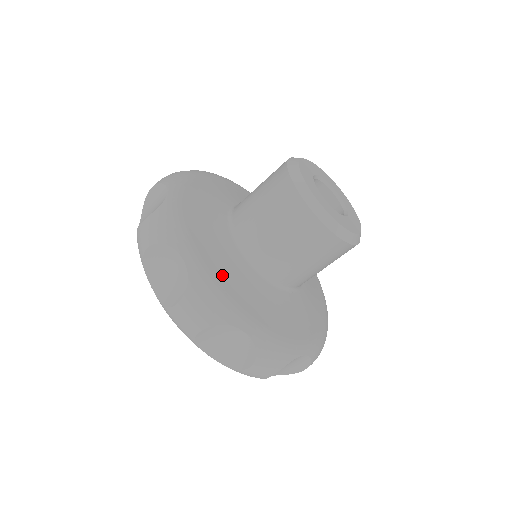
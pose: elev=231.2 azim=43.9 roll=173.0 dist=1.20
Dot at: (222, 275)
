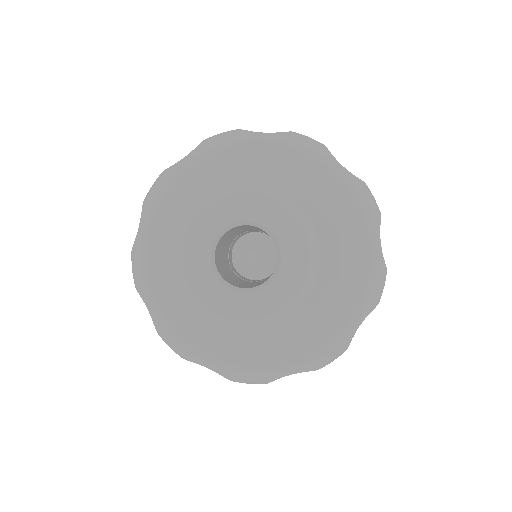
Dot at: (157, 257)
